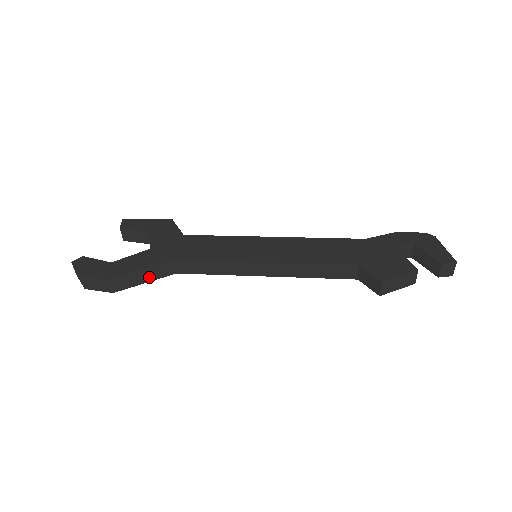
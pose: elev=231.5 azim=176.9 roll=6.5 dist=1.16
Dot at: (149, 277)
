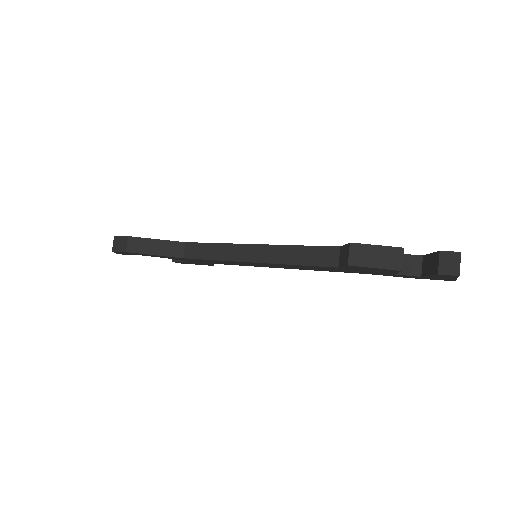
Dot at: (160, 250)
